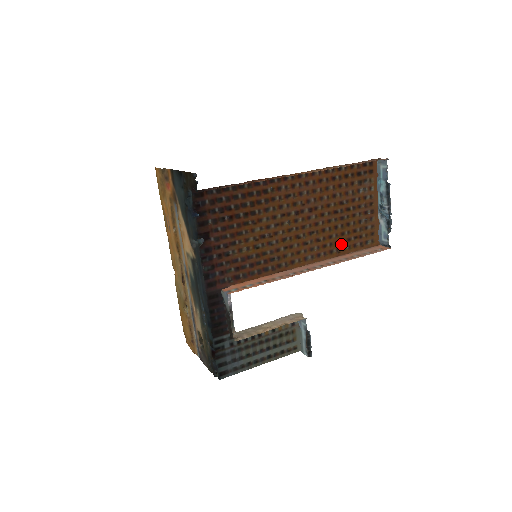
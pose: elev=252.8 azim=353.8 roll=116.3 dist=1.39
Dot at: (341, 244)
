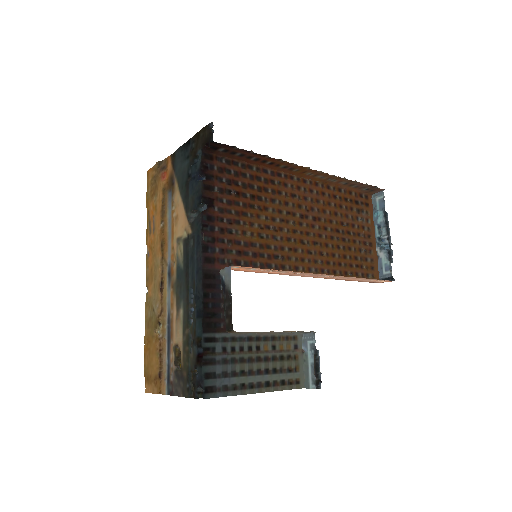
Dot at: (344, 267)
